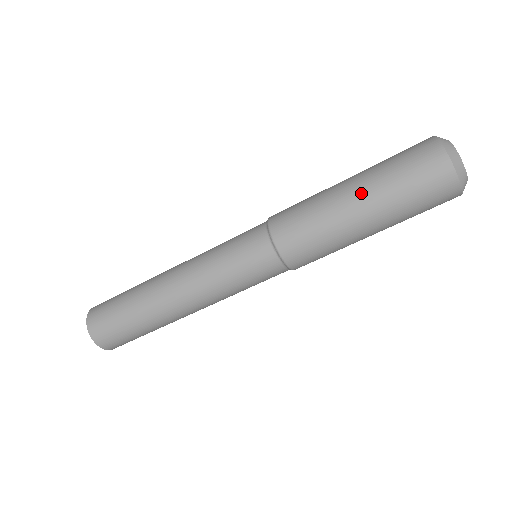
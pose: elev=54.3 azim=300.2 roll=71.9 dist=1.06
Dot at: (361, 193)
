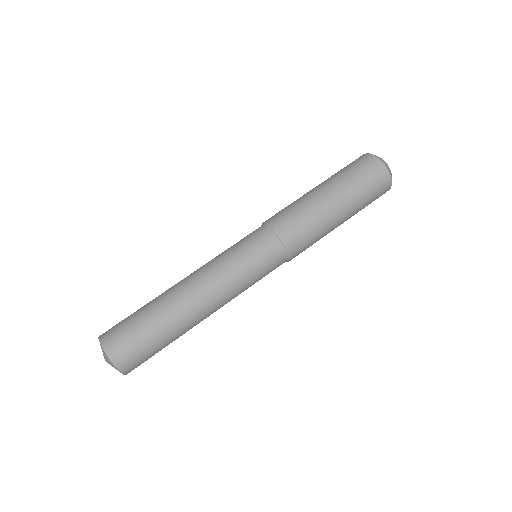
Dot at: occluded
